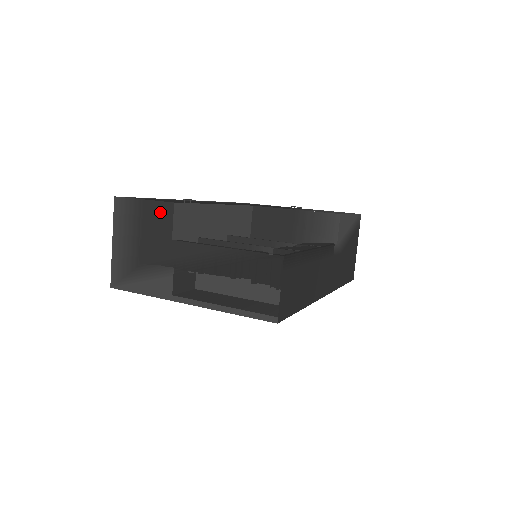
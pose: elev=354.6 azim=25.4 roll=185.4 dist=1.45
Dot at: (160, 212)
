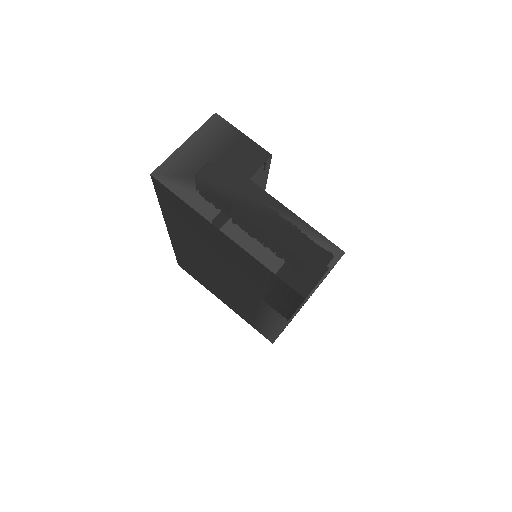
Dot at: (253, 152)
